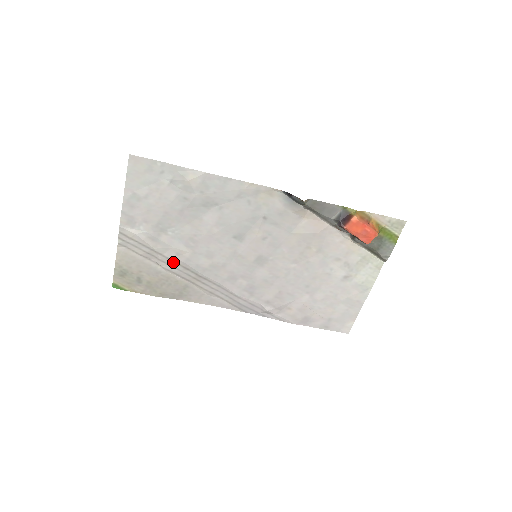
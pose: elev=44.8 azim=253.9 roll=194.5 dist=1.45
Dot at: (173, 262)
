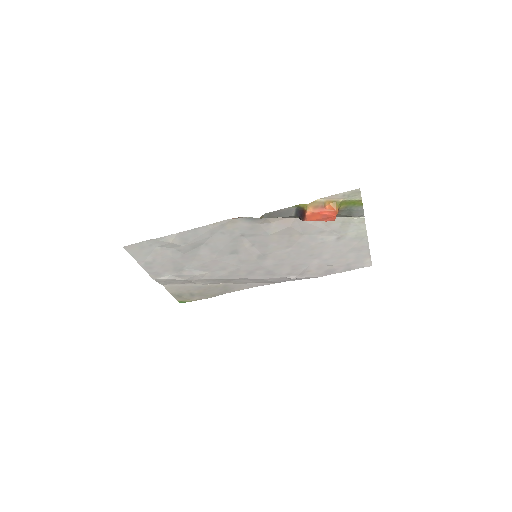
Dot at: (203, 280)
